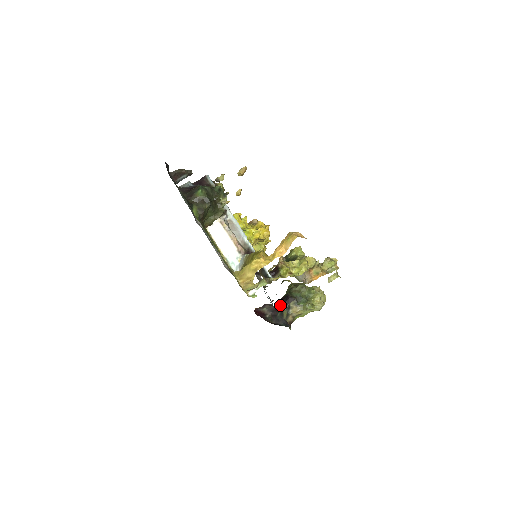
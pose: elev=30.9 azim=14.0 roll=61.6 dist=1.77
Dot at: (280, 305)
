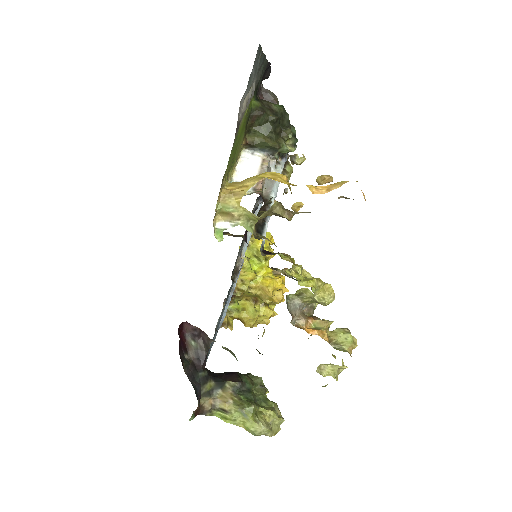
Dot at: occluded
